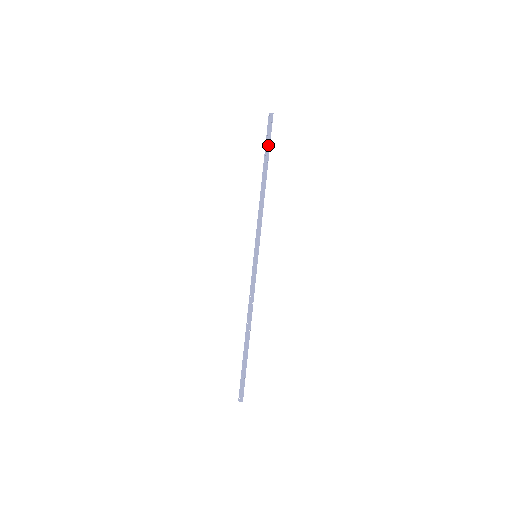
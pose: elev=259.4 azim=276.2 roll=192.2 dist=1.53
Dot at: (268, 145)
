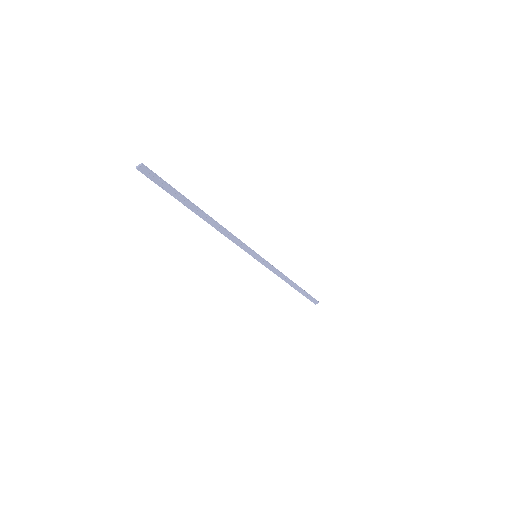
Dot at: (174, 193)
